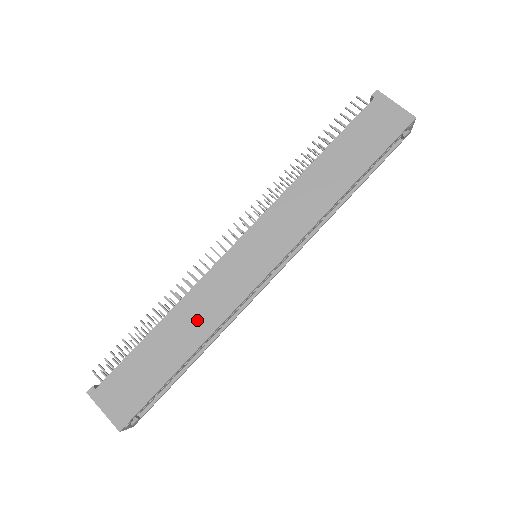
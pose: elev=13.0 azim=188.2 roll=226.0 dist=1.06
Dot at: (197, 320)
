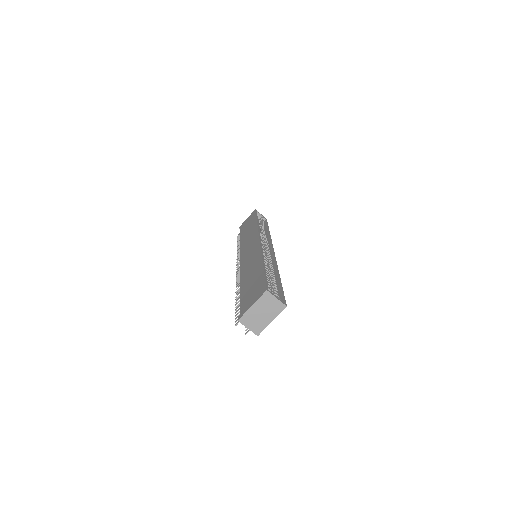
Dot at: (252, 266)
